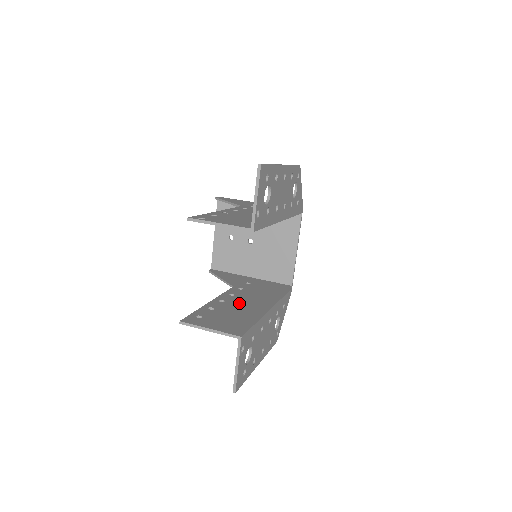
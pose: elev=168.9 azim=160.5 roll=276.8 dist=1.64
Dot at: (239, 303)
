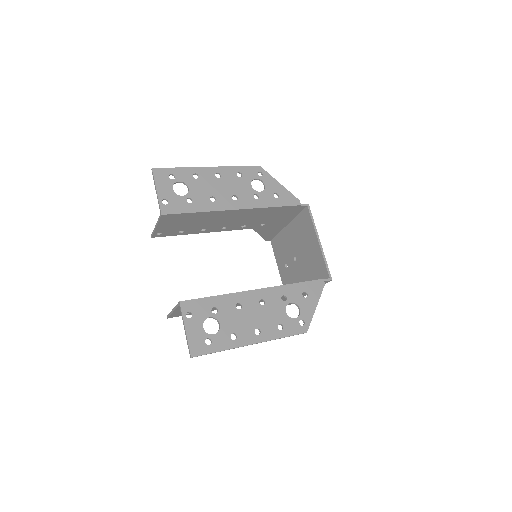
Dot at: occluded
